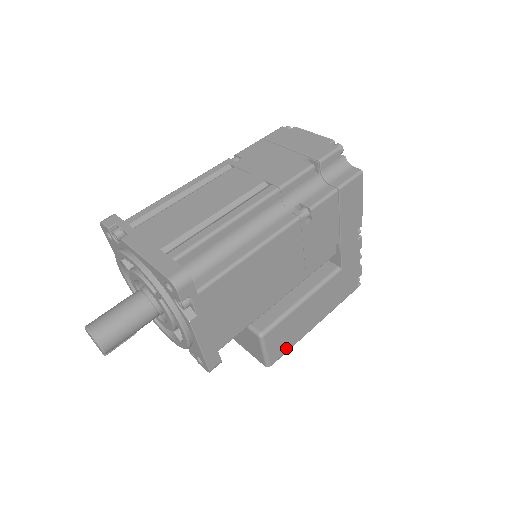
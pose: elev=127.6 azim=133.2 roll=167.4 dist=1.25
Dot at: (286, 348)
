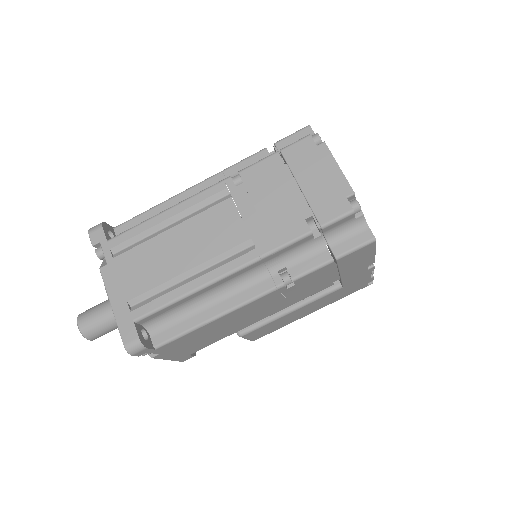
Dot at: (271, 331)
